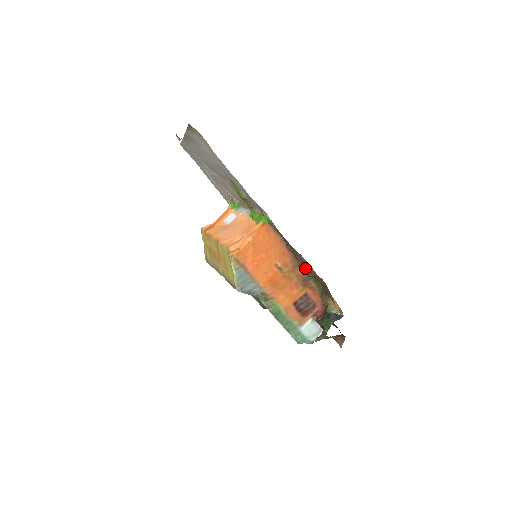
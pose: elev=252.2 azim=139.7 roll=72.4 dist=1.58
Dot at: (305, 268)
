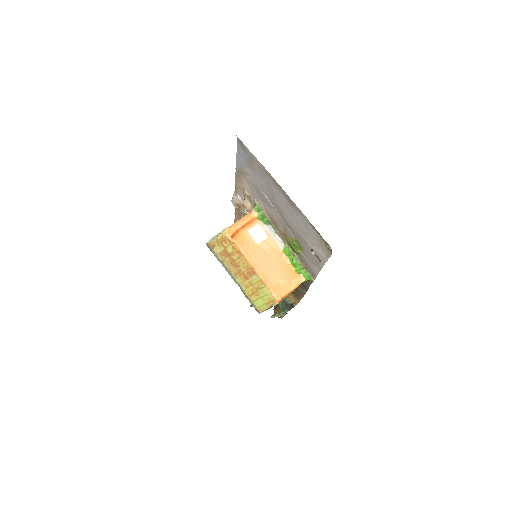
Dot at: occluded
